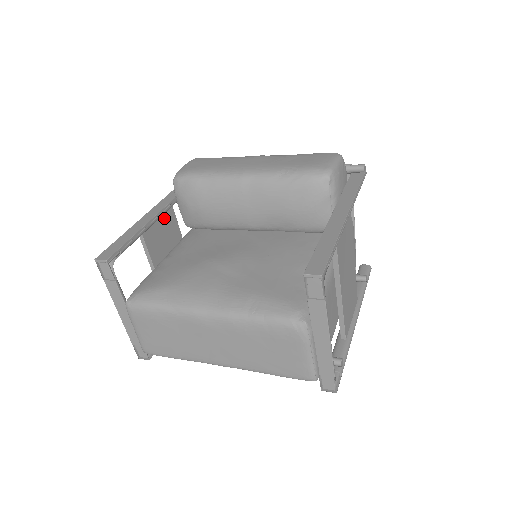
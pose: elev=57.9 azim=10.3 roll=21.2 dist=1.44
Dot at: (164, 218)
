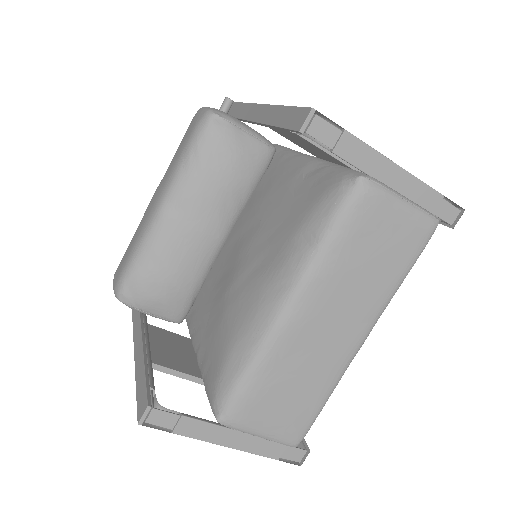
Dot at: (153, 337)
